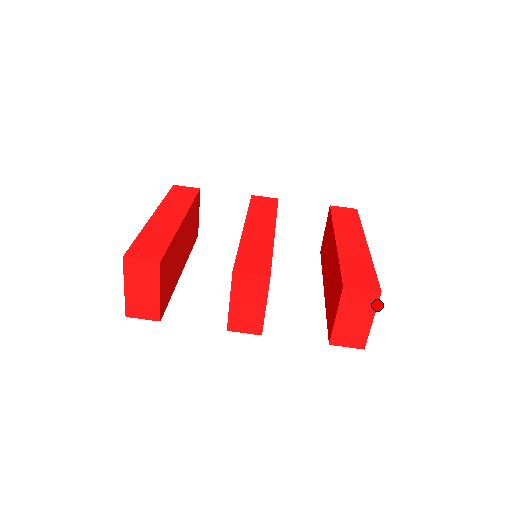
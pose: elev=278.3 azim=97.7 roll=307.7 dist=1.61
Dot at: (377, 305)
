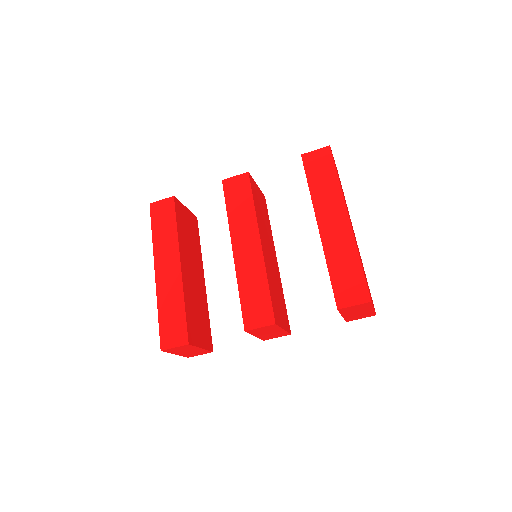
Dot at: (372, 305)
